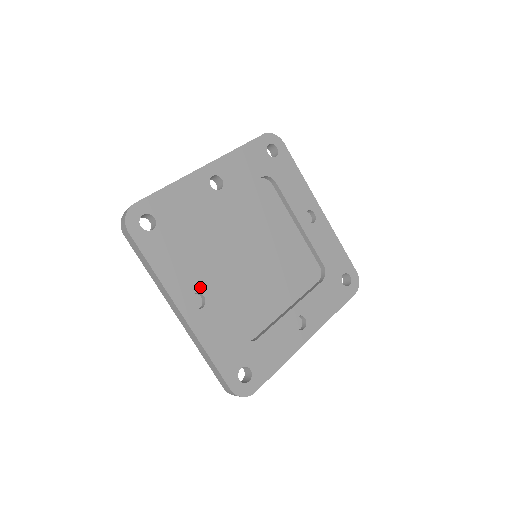
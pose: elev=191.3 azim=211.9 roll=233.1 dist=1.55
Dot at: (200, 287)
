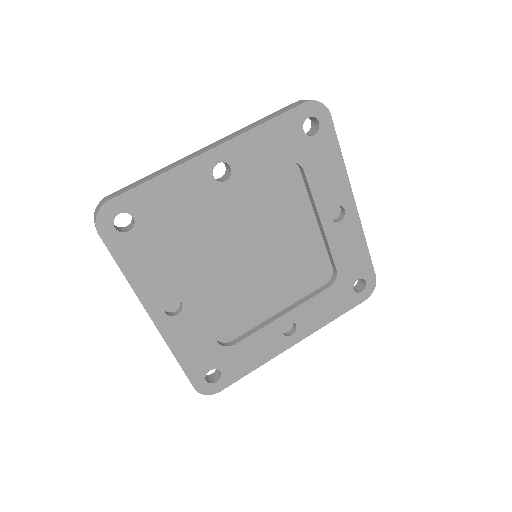
Dot at: (178, 294)
